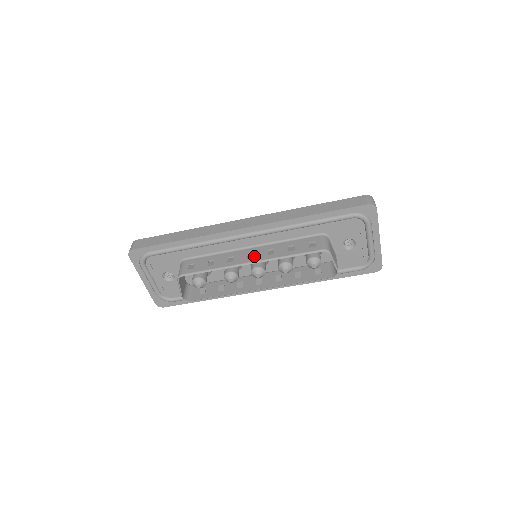
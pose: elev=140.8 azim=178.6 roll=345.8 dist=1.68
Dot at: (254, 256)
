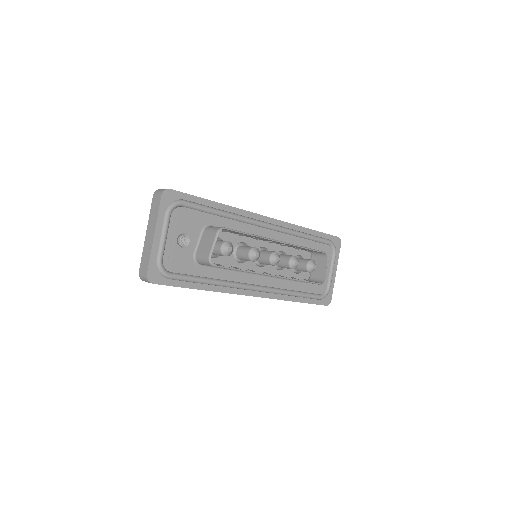
Dot at: occluded
